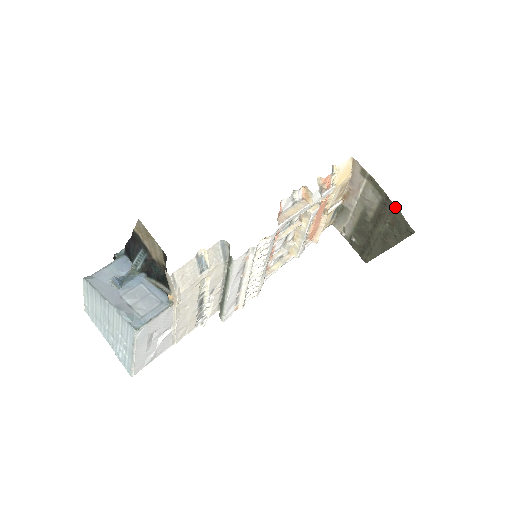
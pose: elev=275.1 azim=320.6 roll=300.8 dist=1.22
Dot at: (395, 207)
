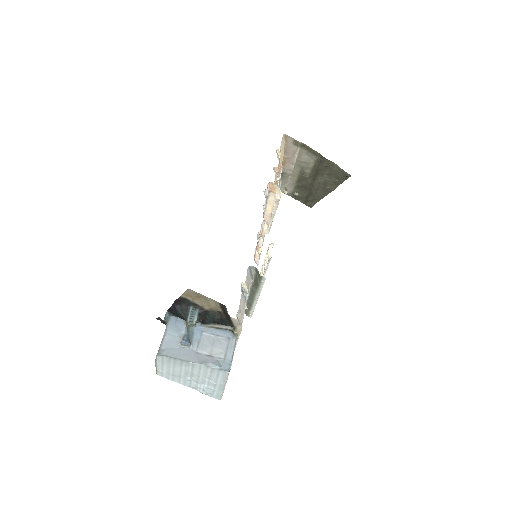
Dot at: (330, 162)
